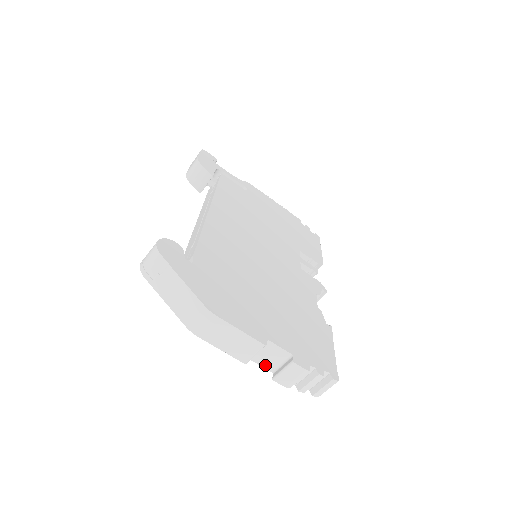
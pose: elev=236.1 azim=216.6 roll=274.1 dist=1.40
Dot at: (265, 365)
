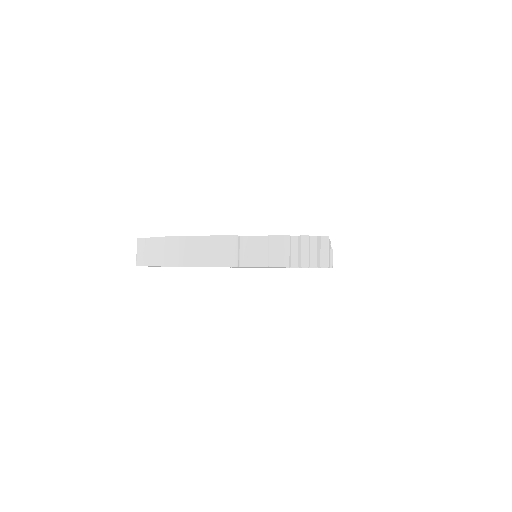
Dot at: (258, 263)
